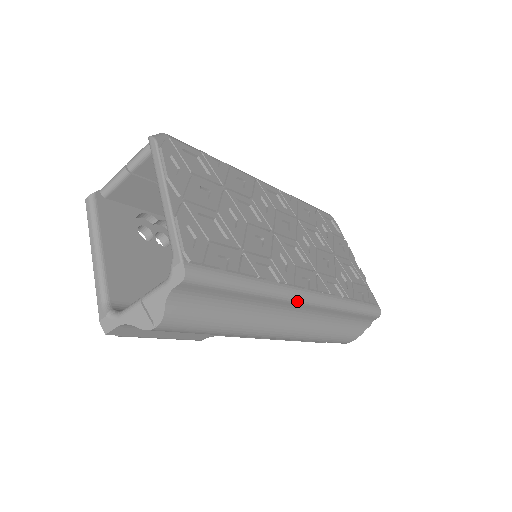
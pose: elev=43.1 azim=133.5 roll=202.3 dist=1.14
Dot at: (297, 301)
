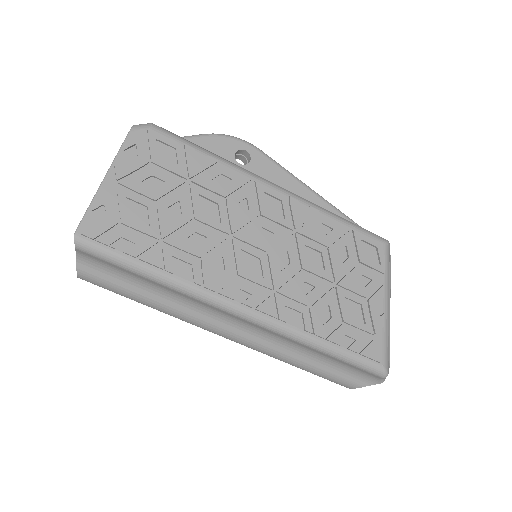
Dot at: (222, 309)
